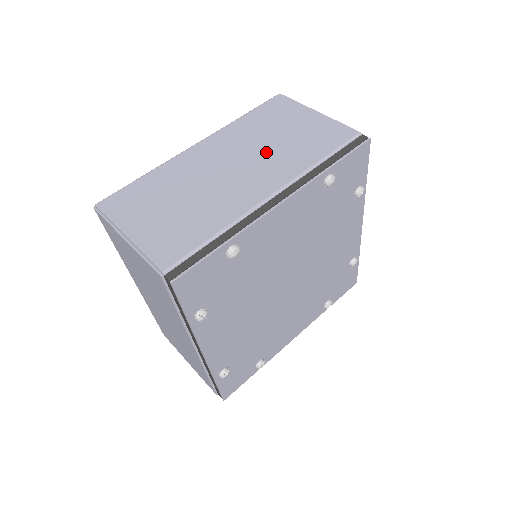
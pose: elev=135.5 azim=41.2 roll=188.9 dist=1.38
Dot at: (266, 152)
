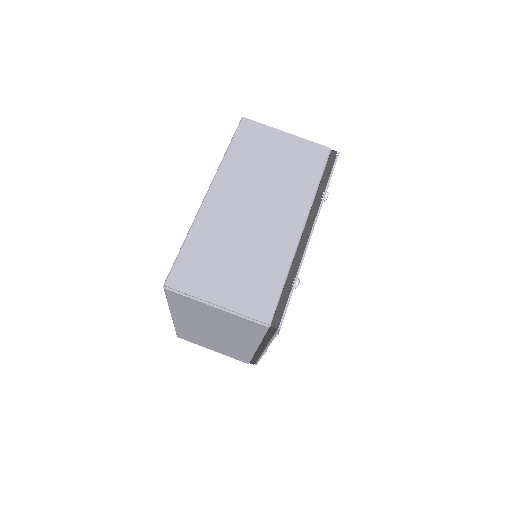
Dot at: (273, 187)
